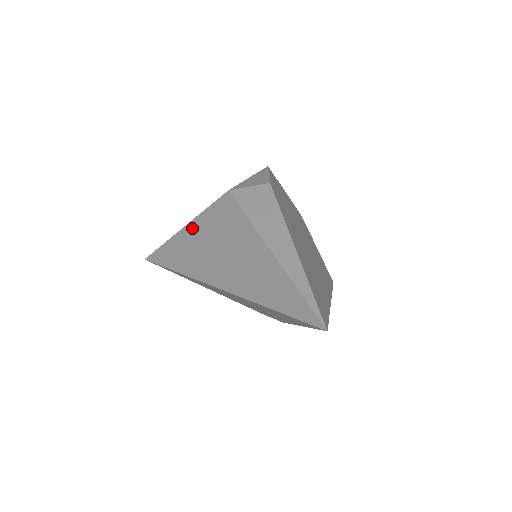
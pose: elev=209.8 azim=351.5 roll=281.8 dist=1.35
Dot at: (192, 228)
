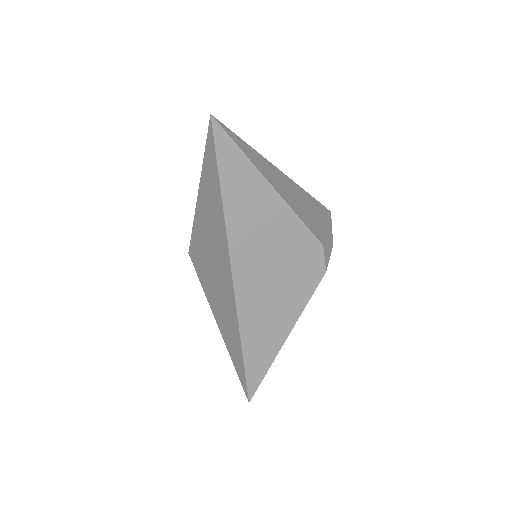
Dot at: (213, 308)
